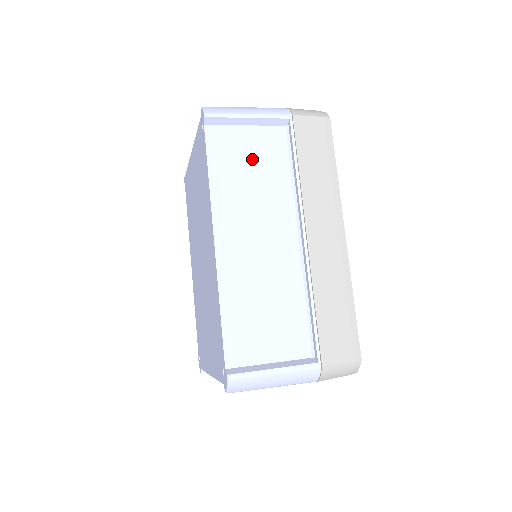
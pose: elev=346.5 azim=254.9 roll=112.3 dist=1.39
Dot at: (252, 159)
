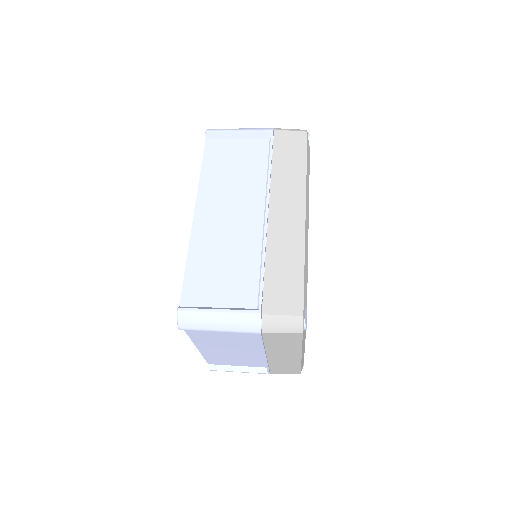
Dot at: (237, 160)
